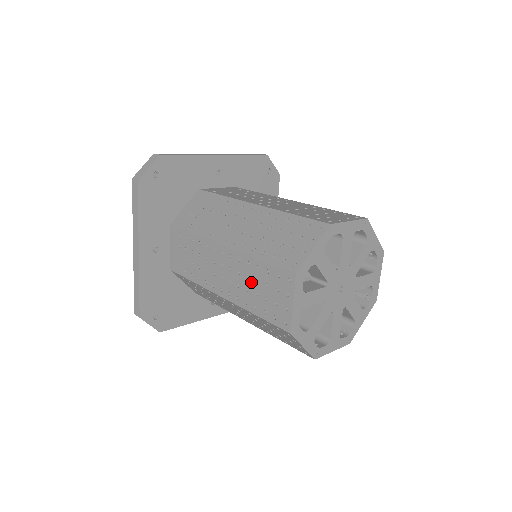
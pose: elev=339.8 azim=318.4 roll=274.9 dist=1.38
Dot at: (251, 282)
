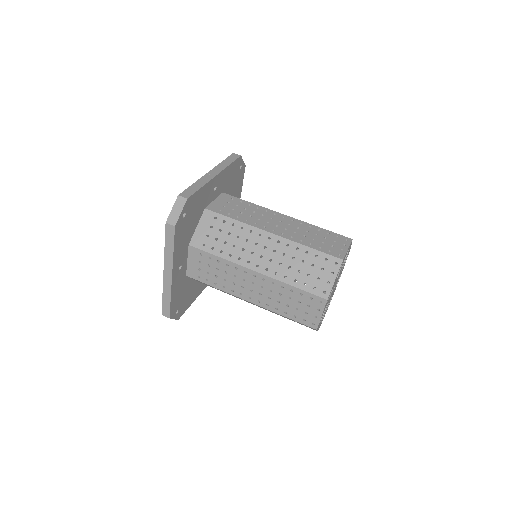
Dot at: (283, 298)
